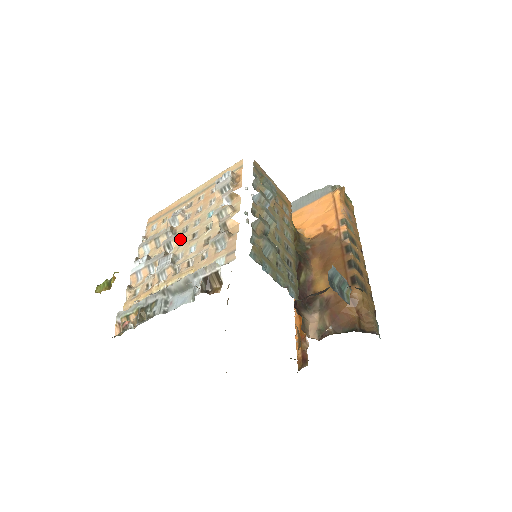
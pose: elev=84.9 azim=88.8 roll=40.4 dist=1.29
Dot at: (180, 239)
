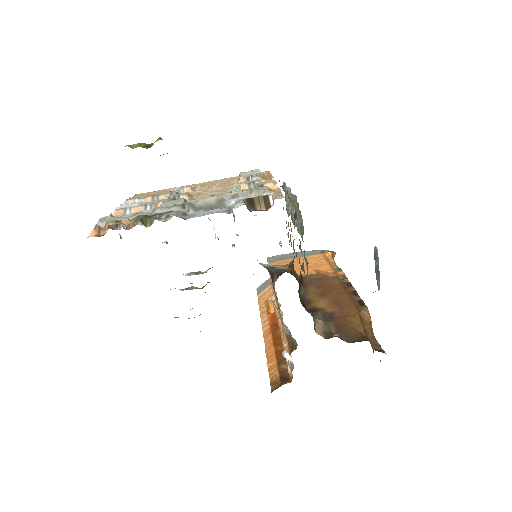
Dot at: (192, 197)
